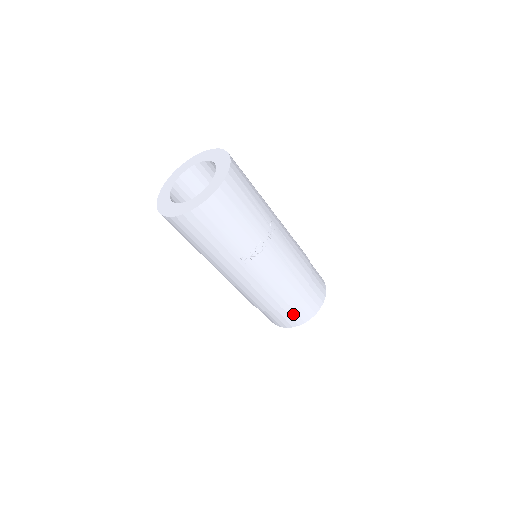
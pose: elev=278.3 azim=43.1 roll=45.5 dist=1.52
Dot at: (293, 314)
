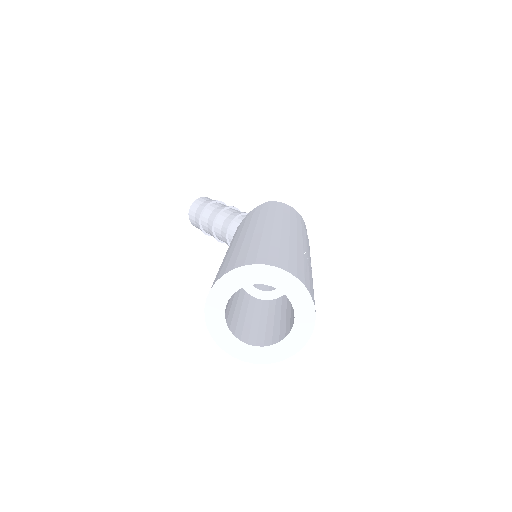
Dot at: occluded
